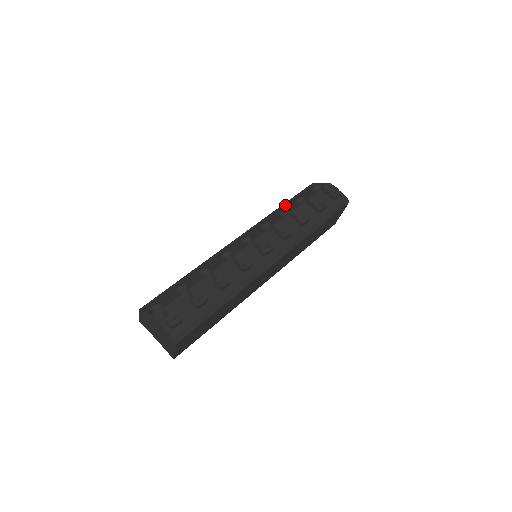
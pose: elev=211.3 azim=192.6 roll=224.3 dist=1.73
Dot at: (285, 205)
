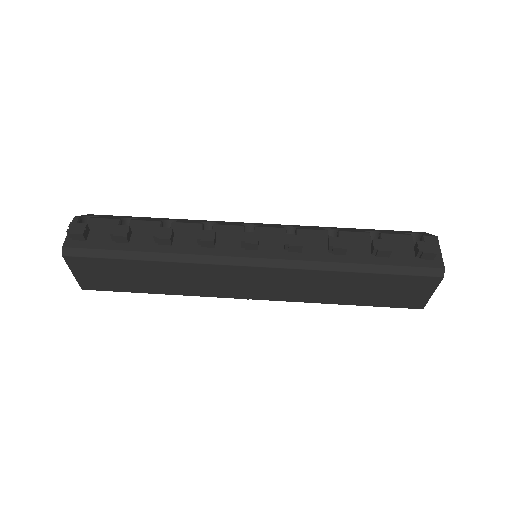
Dot at: (350, 228)
